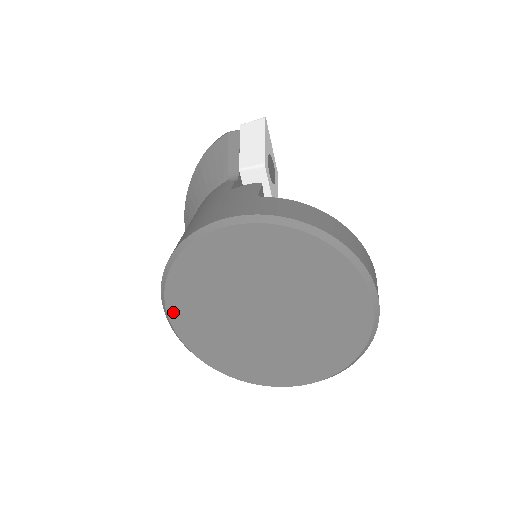
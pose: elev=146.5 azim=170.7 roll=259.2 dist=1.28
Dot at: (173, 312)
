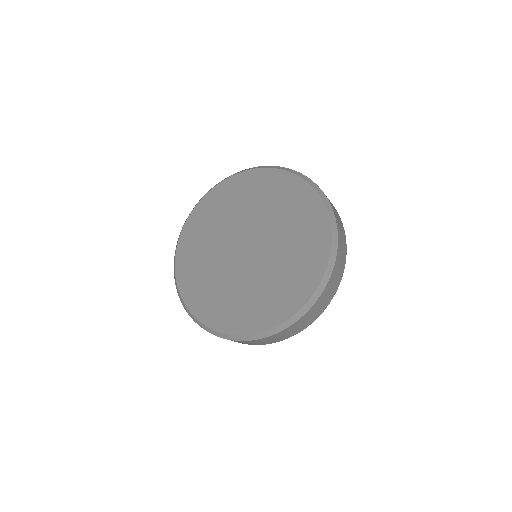
Dot at: (180, 277)
